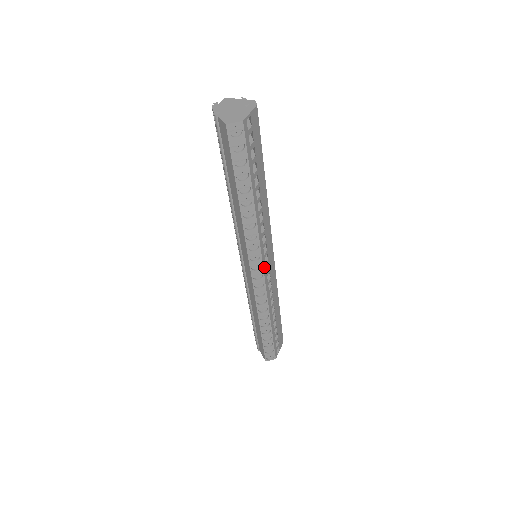
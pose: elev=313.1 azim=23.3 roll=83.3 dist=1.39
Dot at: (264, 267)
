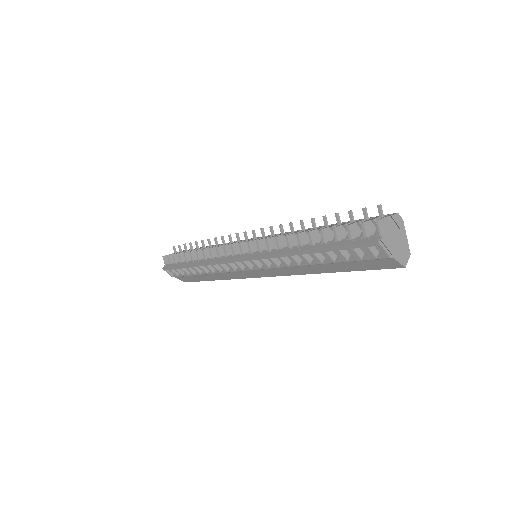
Dot at: occluded
